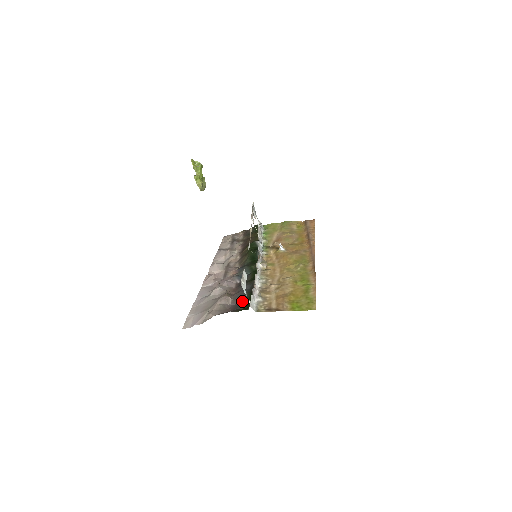
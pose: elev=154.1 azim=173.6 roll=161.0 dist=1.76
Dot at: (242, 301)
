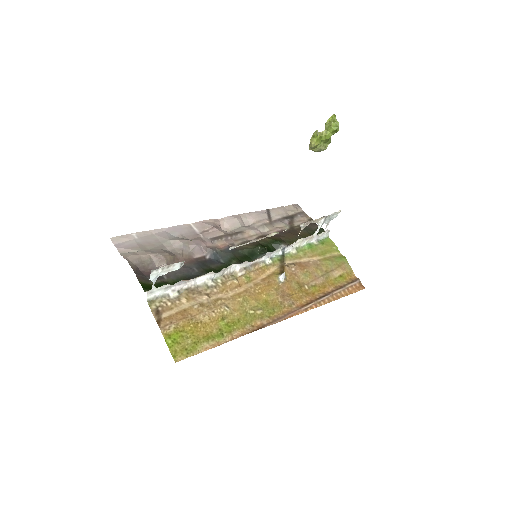
Dot at: (167, 277)
